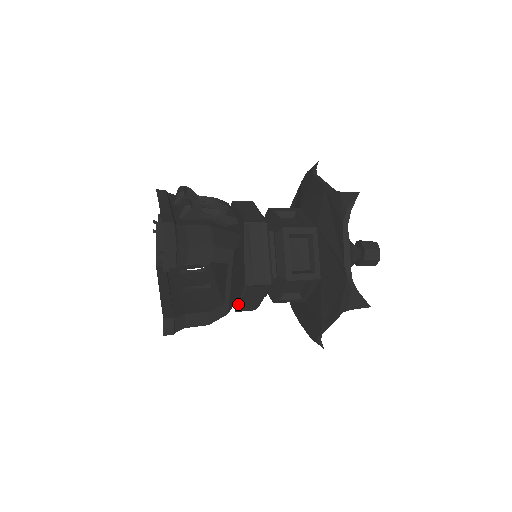
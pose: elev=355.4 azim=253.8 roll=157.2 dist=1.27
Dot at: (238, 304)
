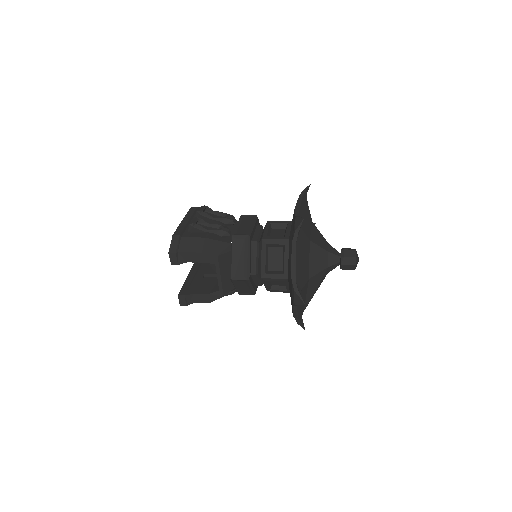
Dot at: (236, 290)
